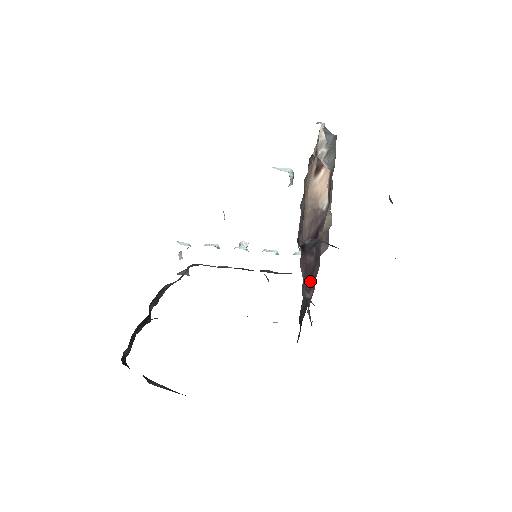
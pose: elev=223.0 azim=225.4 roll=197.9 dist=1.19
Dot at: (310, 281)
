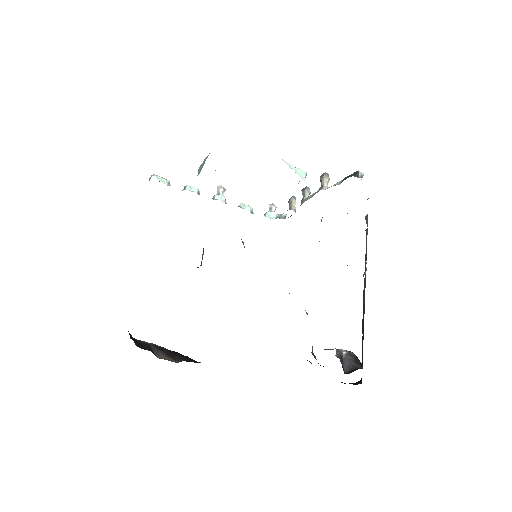
Dot at: occluded
